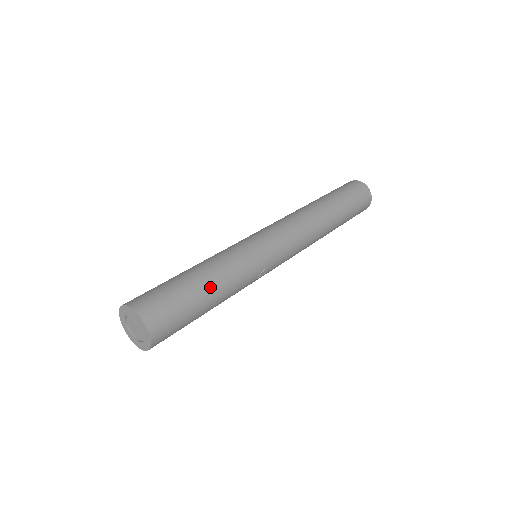
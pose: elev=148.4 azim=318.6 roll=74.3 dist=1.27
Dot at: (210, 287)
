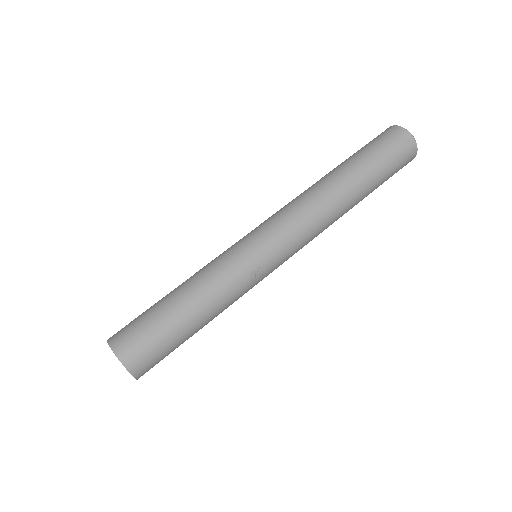
Dot at: (186, 305)
